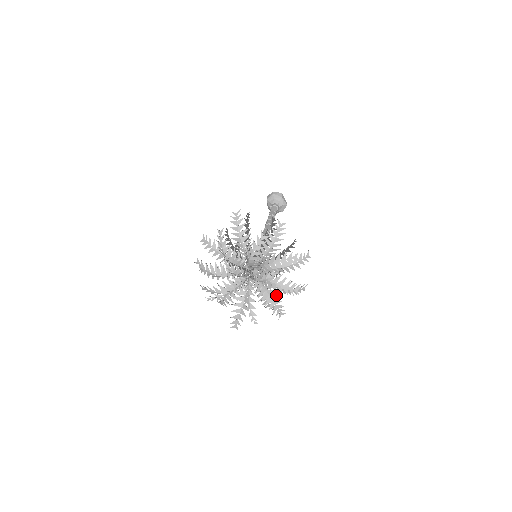
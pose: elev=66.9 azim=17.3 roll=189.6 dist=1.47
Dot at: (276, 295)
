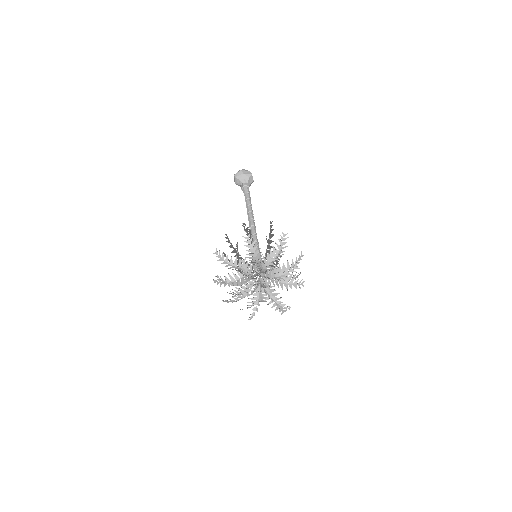
Dot at: (287, 278)
